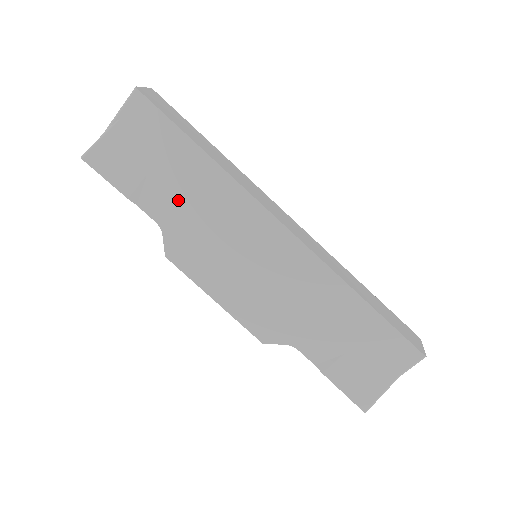
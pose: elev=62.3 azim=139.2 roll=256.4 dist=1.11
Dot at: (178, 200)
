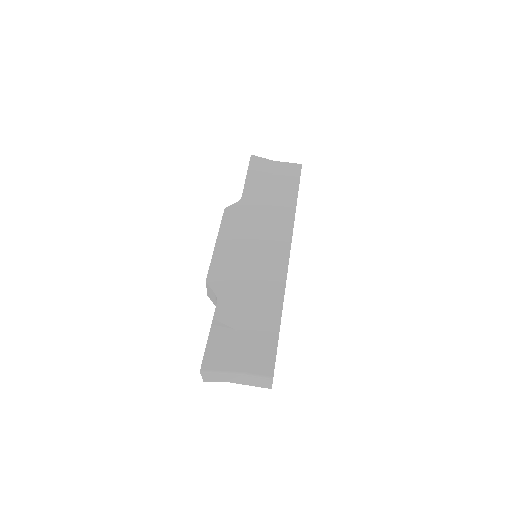
Dot at: (263, 200)
